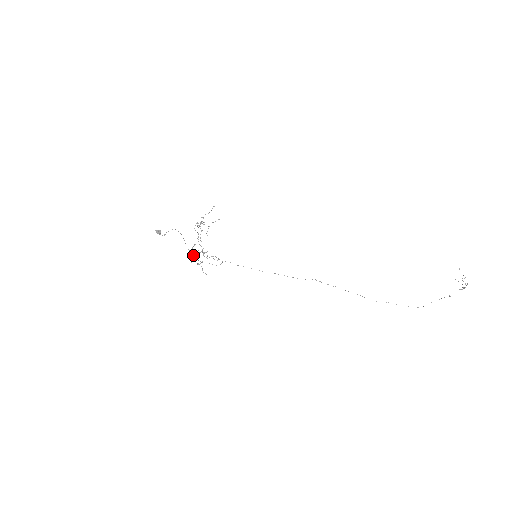
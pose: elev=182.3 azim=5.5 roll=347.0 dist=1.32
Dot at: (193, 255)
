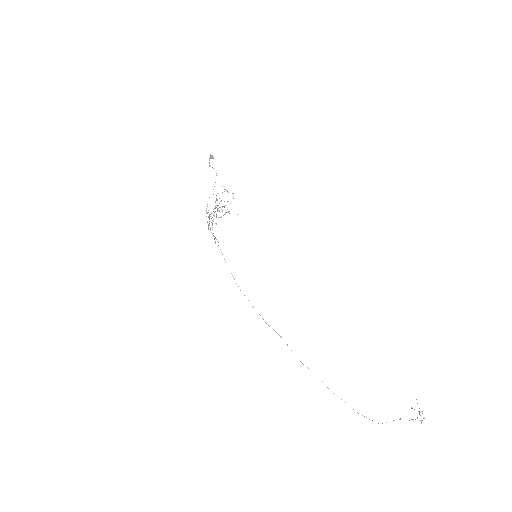
Dot at: occluded
